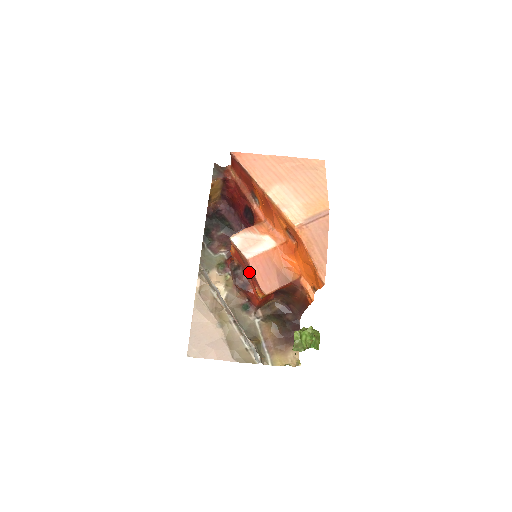
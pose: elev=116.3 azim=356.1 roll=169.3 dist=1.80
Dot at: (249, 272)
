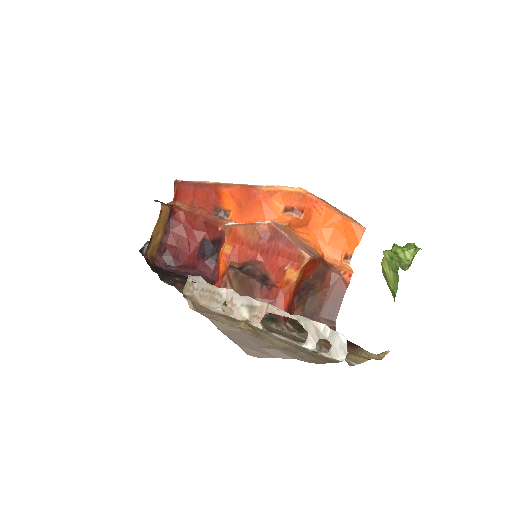
Dot at: (269, 251)
